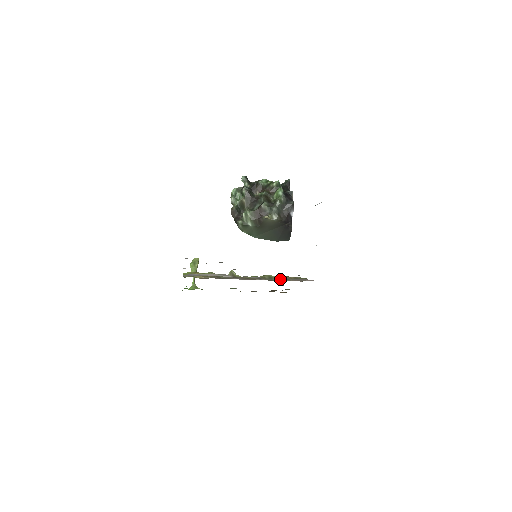
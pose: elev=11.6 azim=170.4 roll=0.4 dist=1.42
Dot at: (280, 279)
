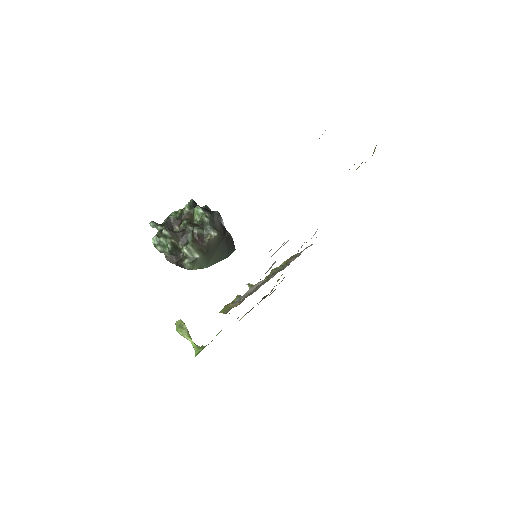
Dot at: (285, 265)
